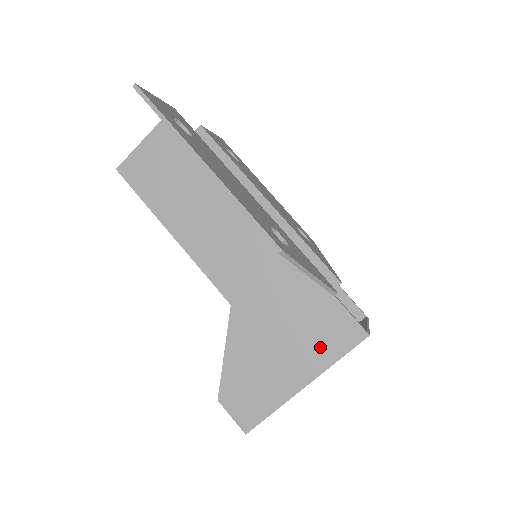
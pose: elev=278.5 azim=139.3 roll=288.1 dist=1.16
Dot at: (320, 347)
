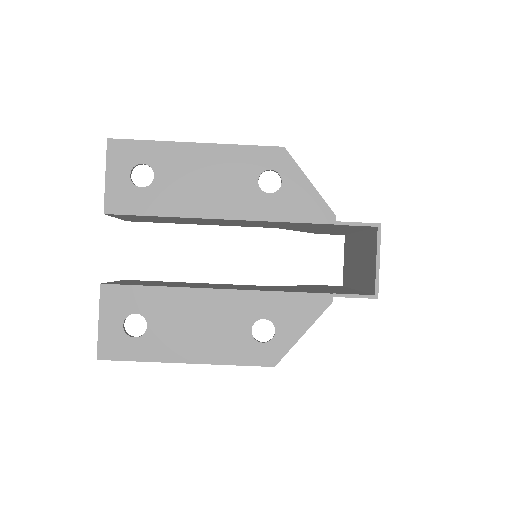
Dot at: occluded
